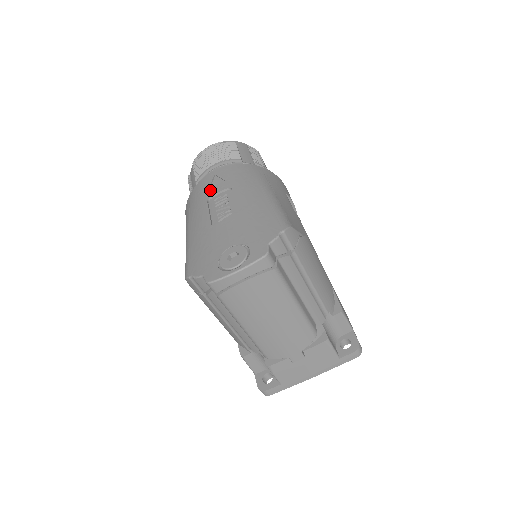
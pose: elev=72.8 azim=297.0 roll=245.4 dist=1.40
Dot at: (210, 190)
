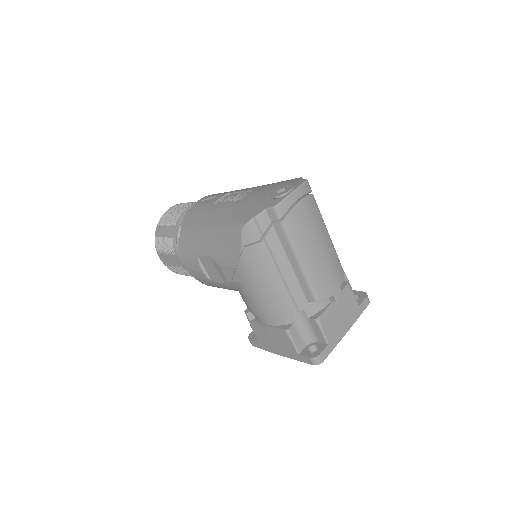
Dot at: (209, 202)
